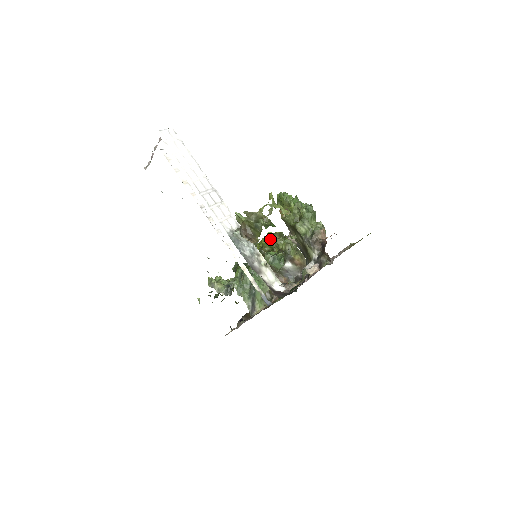
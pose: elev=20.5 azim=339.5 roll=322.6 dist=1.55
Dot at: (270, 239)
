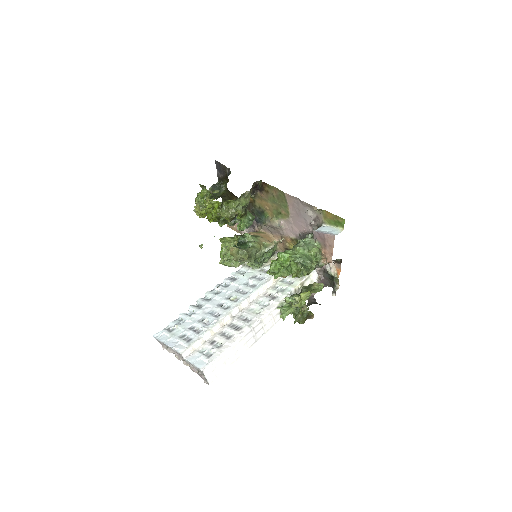
Dot at: occluded
